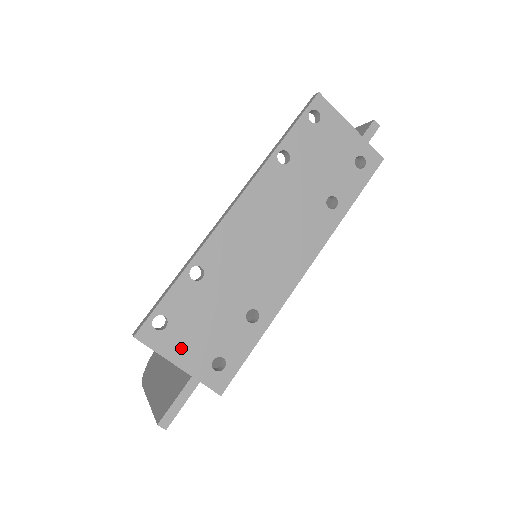
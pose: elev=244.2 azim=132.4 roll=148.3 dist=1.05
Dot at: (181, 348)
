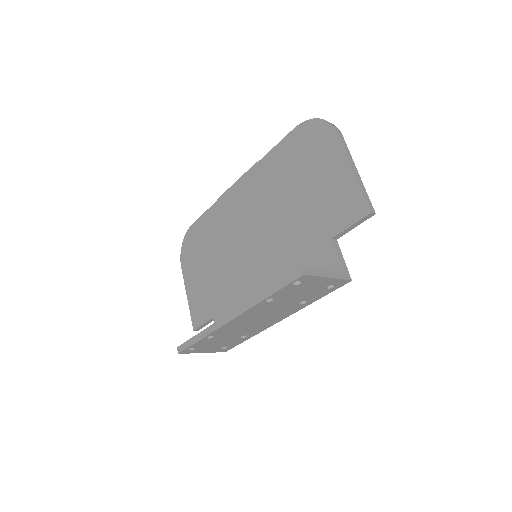
Dot at: (203, 350)
